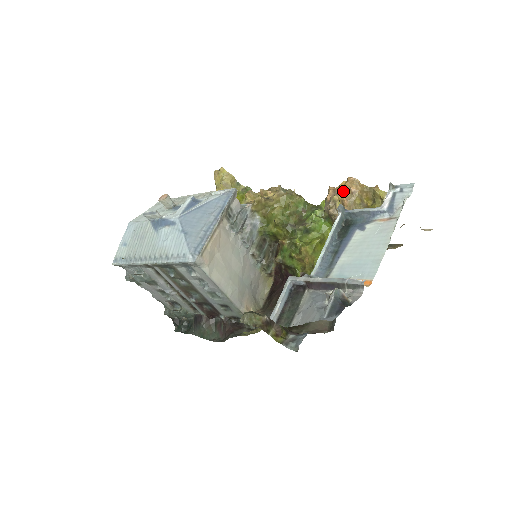
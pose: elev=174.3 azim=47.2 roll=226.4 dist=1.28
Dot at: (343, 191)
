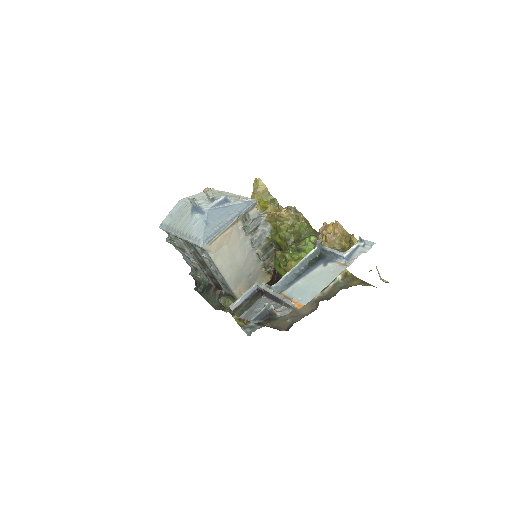
Dot at: (329, 230)
